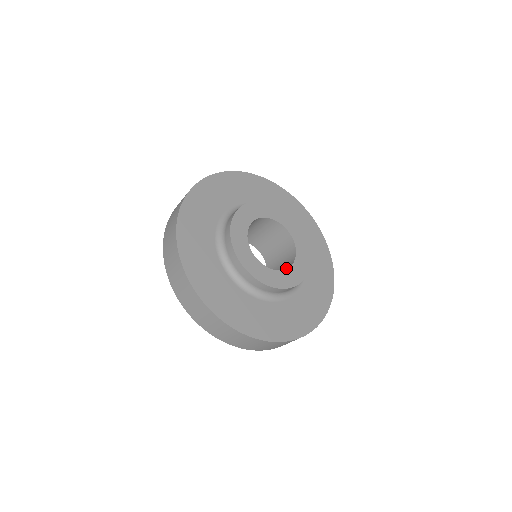
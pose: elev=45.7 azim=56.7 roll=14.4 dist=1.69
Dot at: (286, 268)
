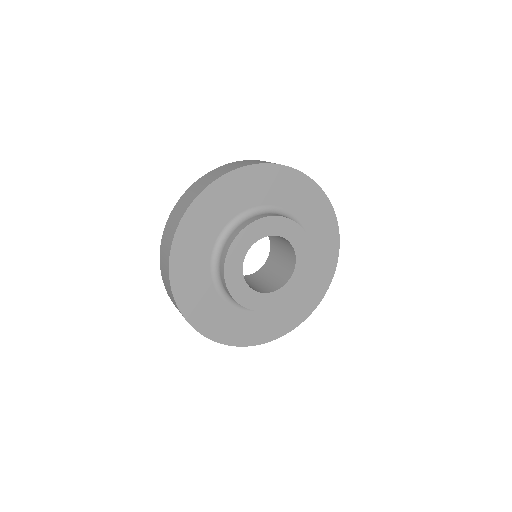
Dot at: (261, 289)
